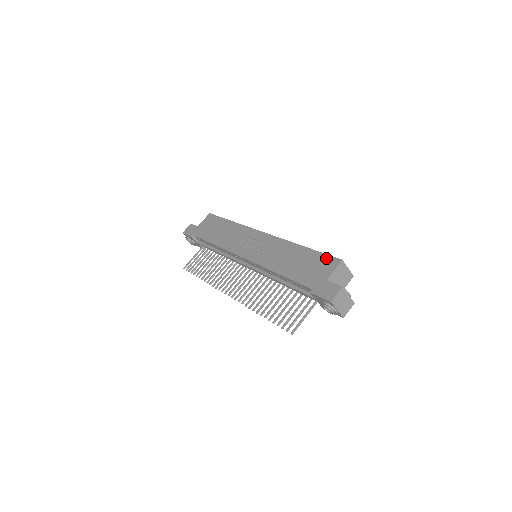
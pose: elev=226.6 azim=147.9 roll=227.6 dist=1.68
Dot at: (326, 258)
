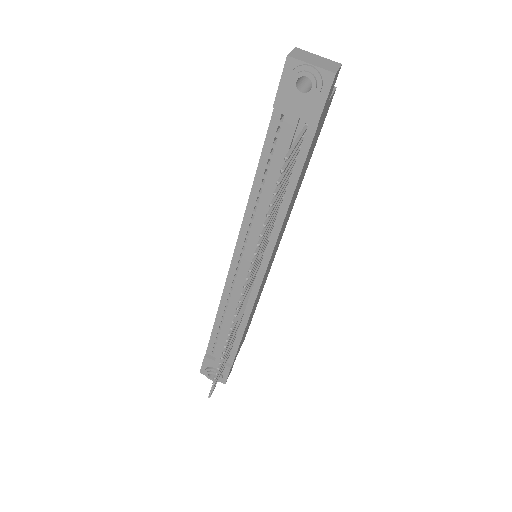
Dot at: occluded
